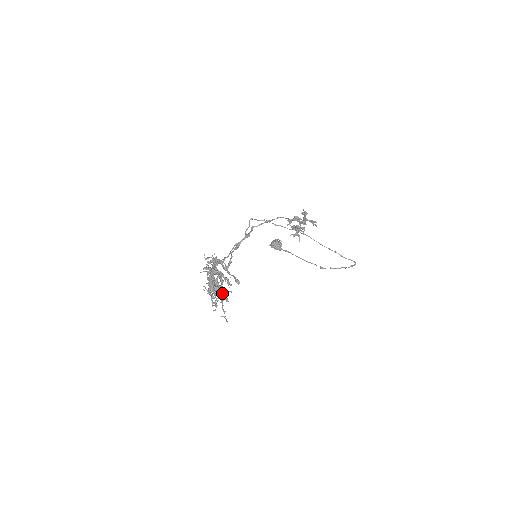
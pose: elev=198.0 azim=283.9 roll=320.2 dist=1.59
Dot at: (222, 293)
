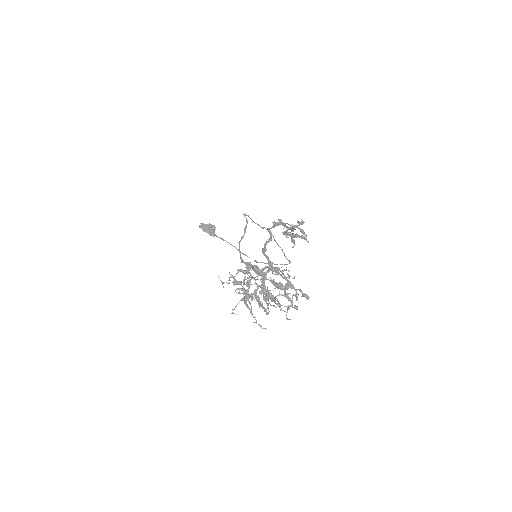
Dot at: occluded
